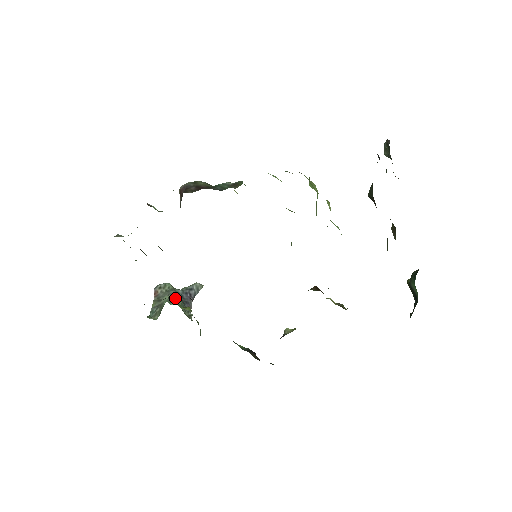
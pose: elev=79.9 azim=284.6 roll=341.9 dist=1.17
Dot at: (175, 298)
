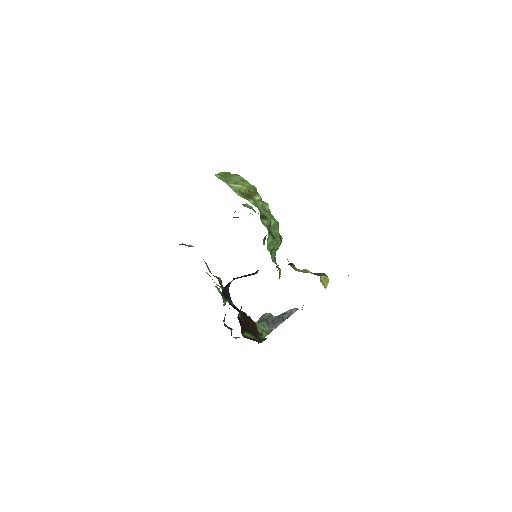
Dot at: (262, 321)
